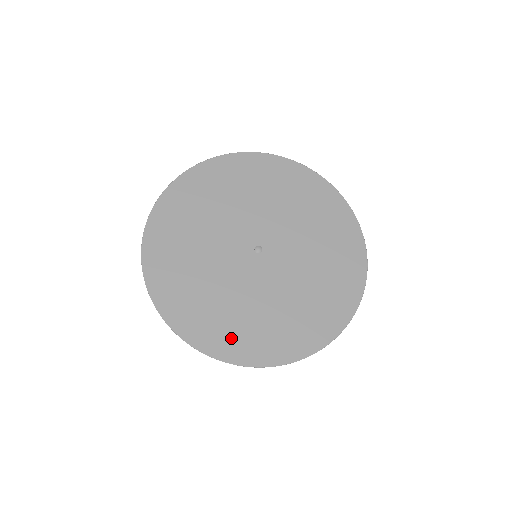
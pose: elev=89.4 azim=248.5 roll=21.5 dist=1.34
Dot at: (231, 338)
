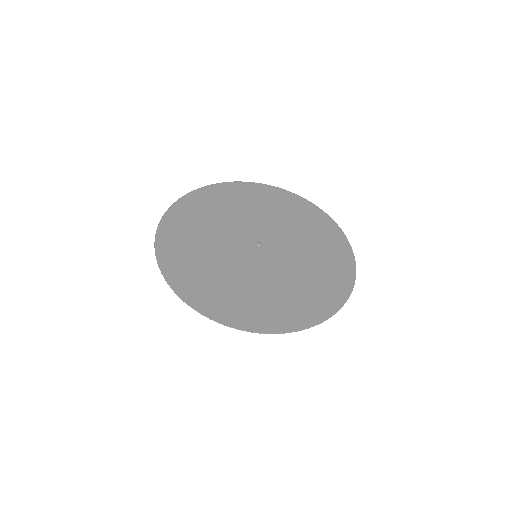
Dot at: (253, 313)
